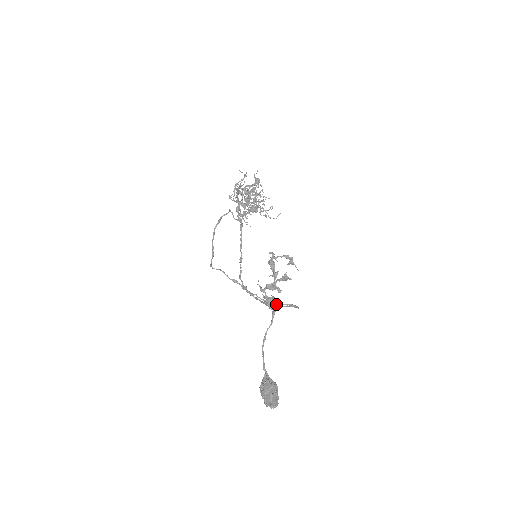
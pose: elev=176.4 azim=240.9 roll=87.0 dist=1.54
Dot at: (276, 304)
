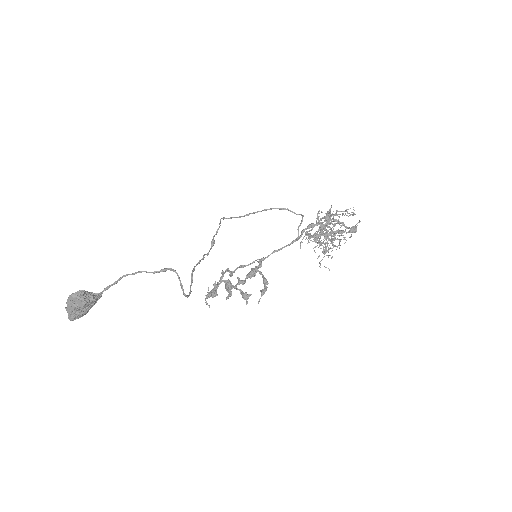
Dot at: (192, 282)
